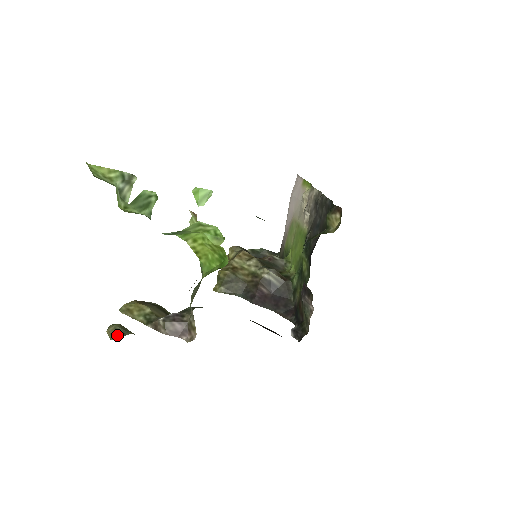
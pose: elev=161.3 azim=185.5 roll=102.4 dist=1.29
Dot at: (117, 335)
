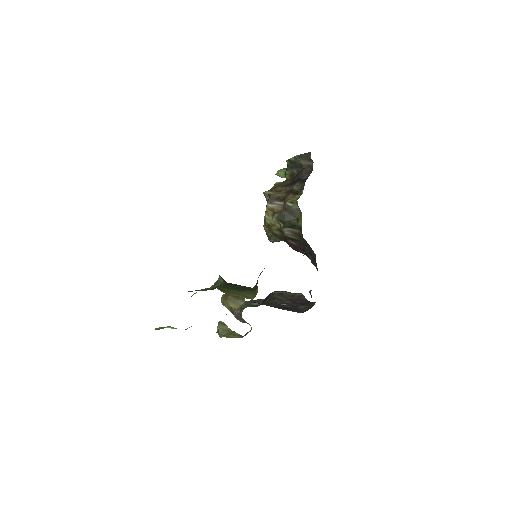
Dot at: (220, 336)
